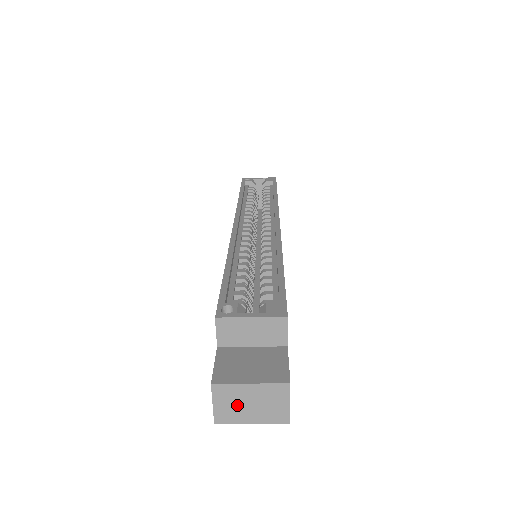
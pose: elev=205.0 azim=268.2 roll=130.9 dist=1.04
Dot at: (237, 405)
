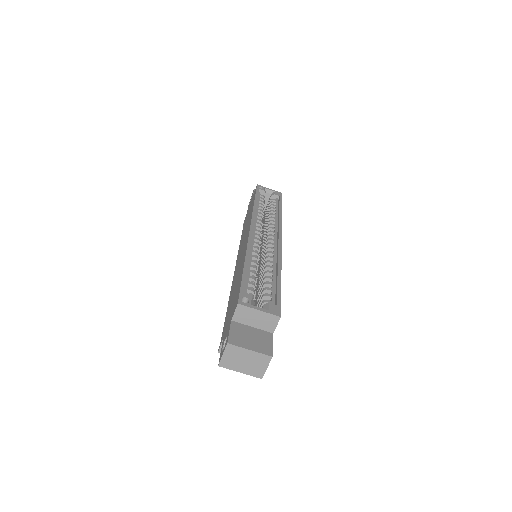
Dot at: (237, 359)
